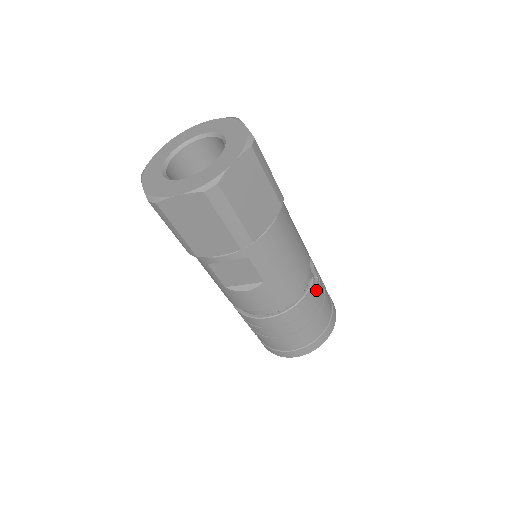
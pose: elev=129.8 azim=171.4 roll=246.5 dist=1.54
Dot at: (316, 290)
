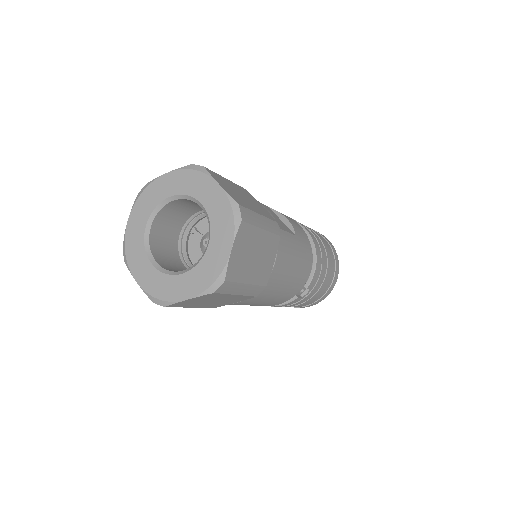
Dot at: (300, 299)
